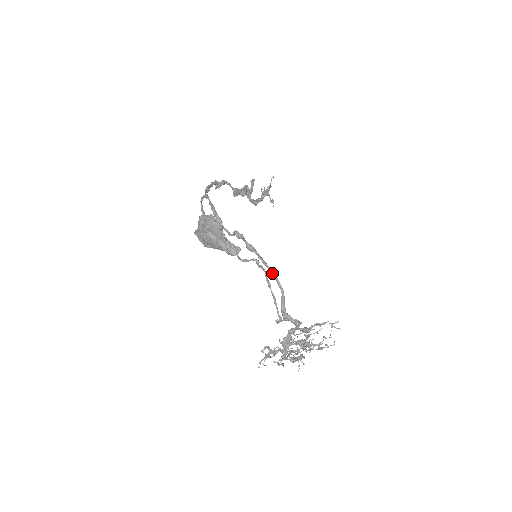
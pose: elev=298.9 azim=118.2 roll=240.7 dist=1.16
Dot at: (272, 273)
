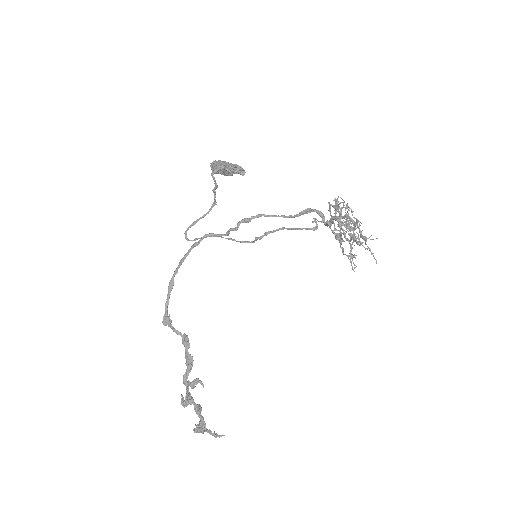
Dot at: (274, 215)
